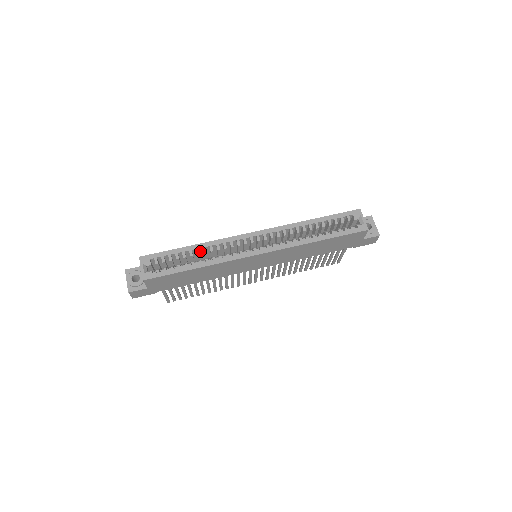
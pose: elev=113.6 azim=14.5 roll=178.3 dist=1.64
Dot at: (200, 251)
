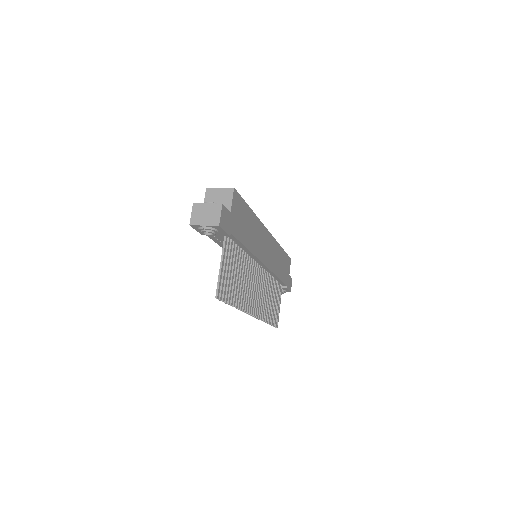
Dot at: occluded
